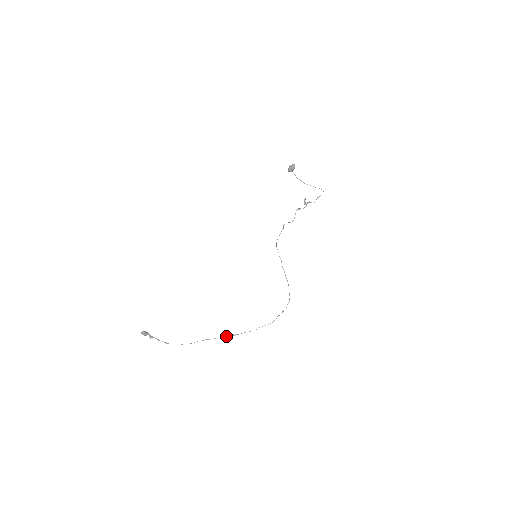
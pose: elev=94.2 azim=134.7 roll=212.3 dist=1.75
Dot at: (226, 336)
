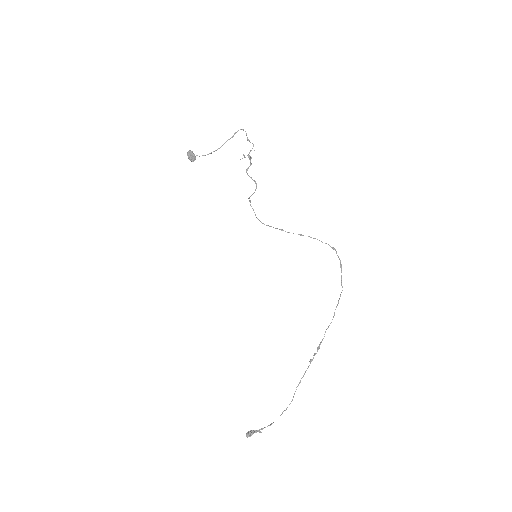
Dot at: (313, 357)
